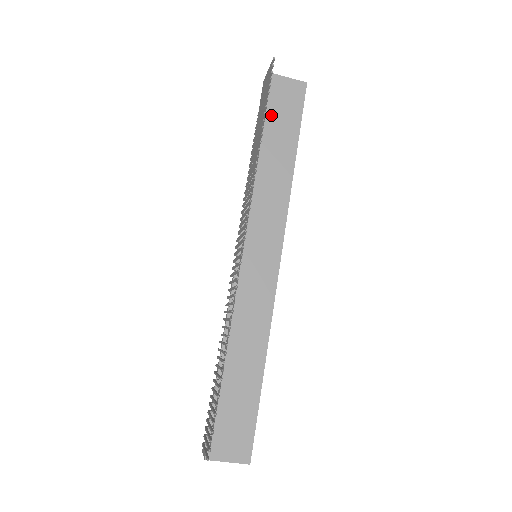
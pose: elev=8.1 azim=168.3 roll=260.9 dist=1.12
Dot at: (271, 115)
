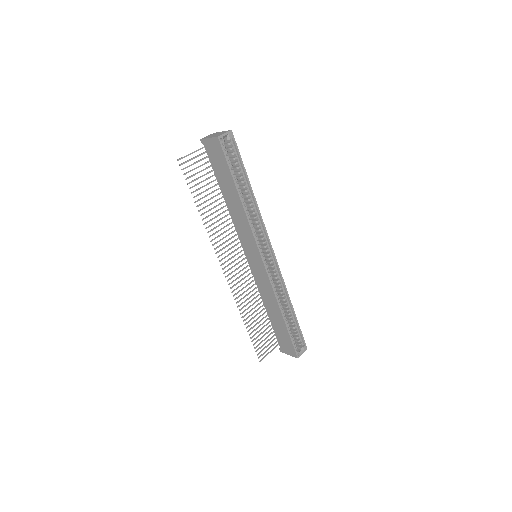
Dot at: (216, 170)
